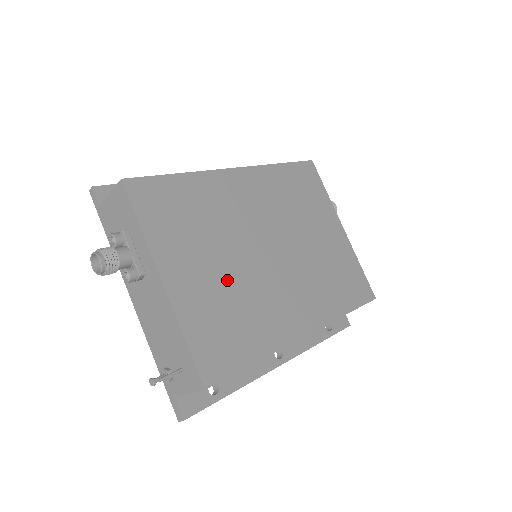
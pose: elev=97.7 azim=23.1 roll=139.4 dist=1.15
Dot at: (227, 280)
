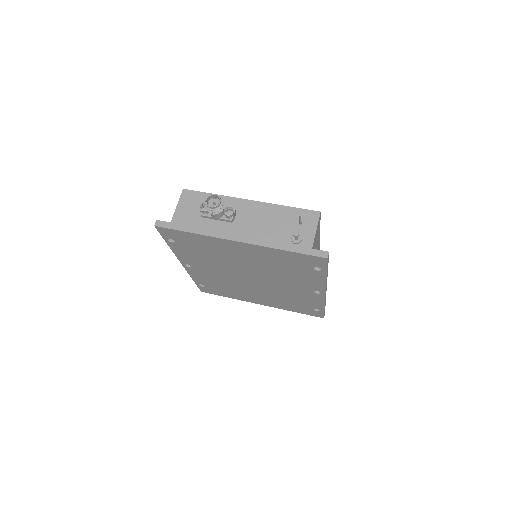
Dot at: occluded
